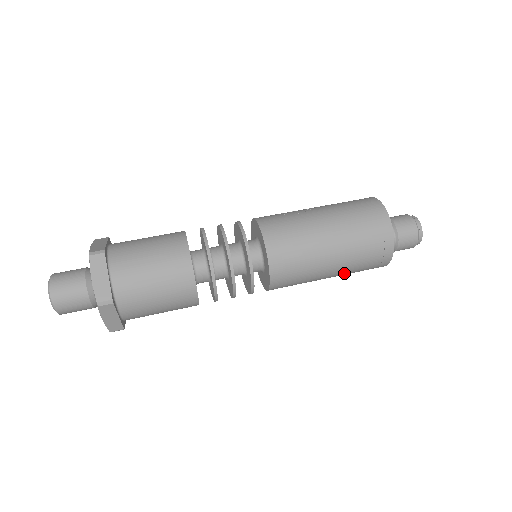
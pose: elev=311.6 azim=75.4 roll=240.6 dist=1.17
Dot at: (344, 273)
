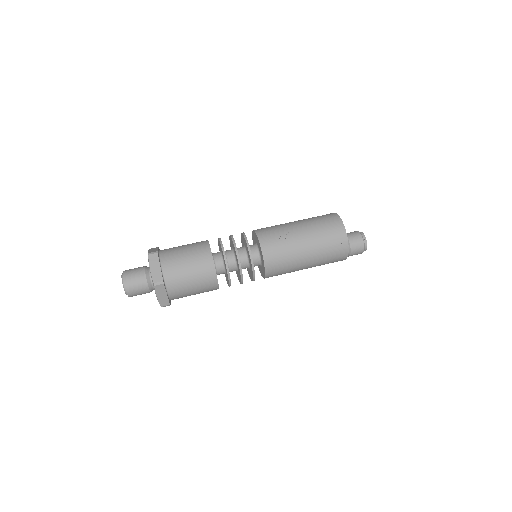
Dot at: occluded
